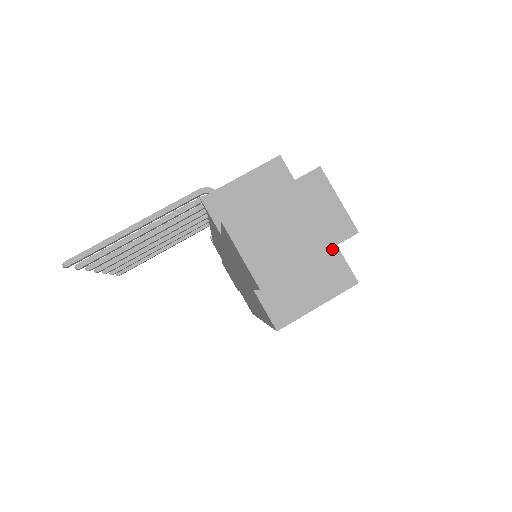
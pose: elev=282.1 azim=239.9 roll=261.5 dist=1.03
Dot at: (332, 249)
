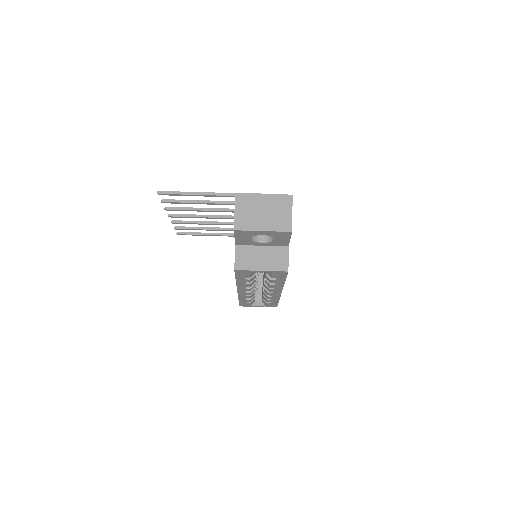
Dot at: (285, 248)
